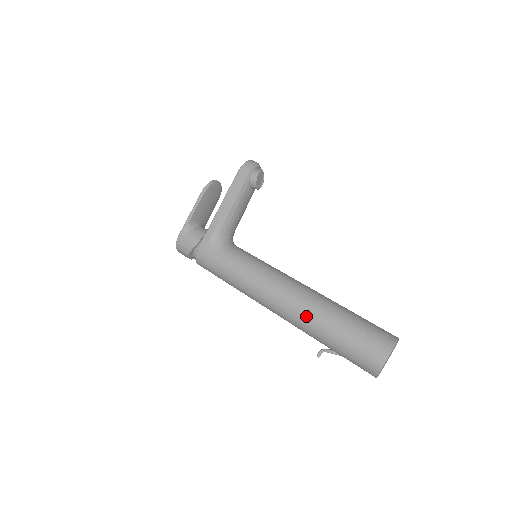
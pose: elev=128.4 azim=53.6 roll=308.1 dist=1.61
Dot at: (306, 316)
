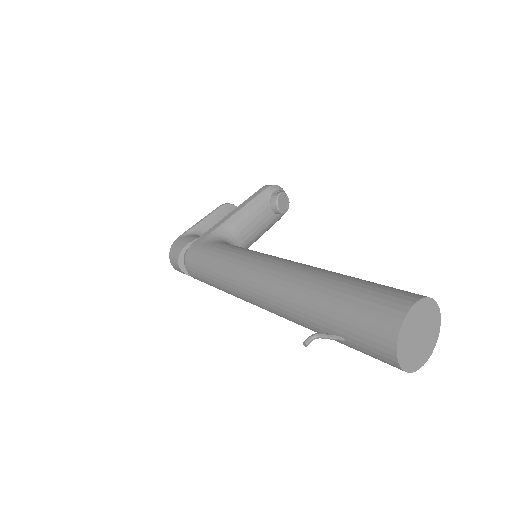
Dot at: (298, 277)
